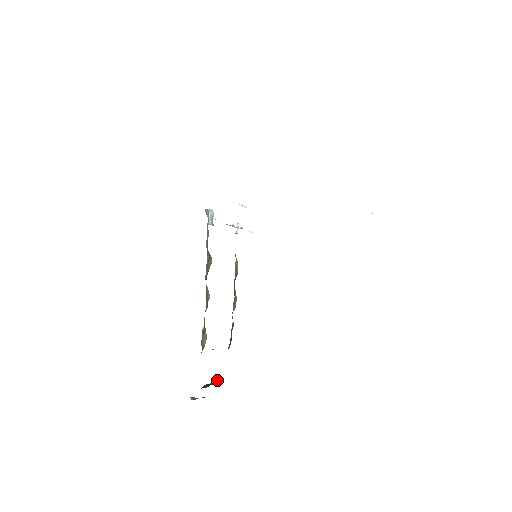
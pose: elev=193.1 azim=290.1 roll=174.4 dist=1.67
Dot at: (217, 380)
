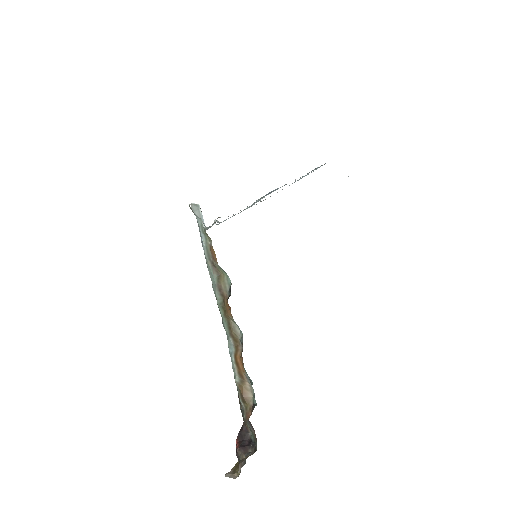
Dot at: (246, 435)
